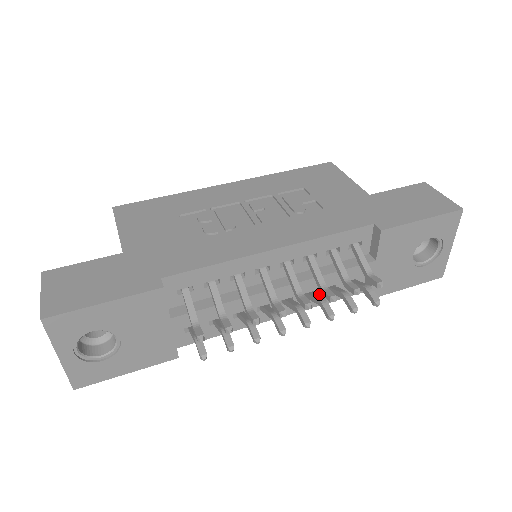
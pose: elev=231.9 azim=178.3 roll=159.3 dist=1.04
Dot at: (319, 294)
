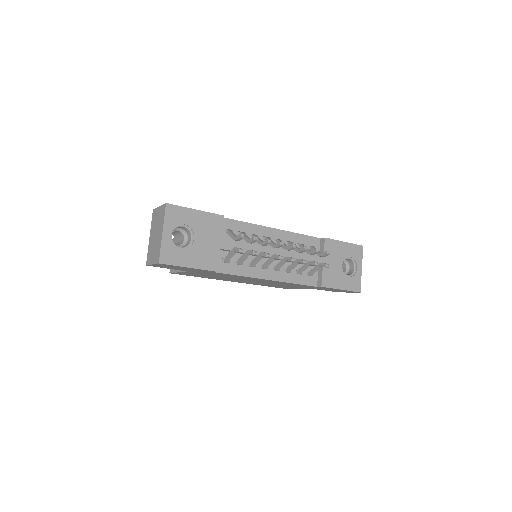
Dot at: (293, 274)
